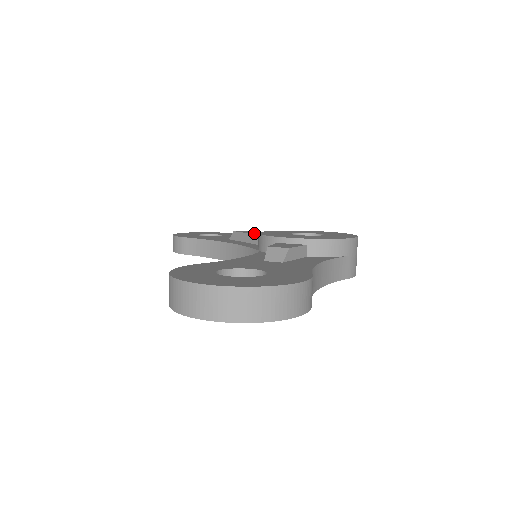
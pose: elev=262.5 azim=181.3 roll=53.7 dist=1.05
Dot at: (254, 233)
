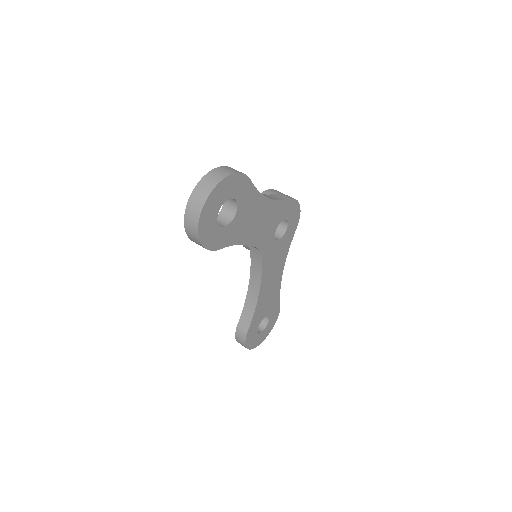
Dot at: occluded
